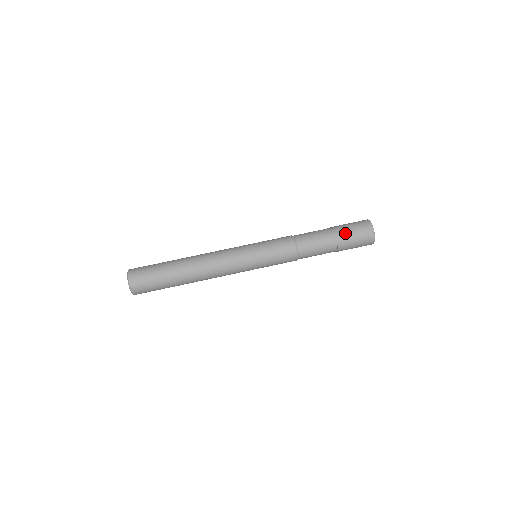
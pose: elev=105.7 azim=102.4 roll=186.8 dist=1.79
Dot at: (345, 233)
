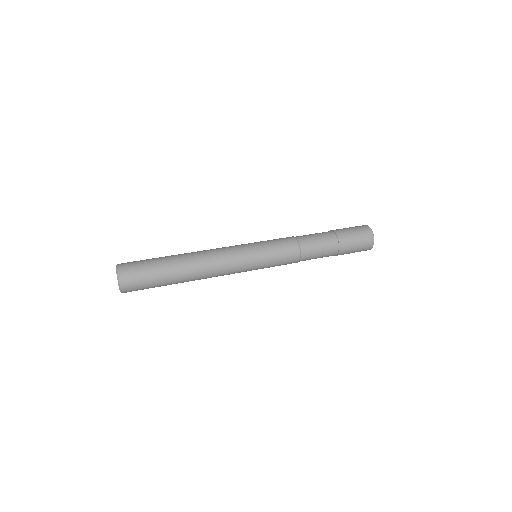
Dot at: (340, 229)
